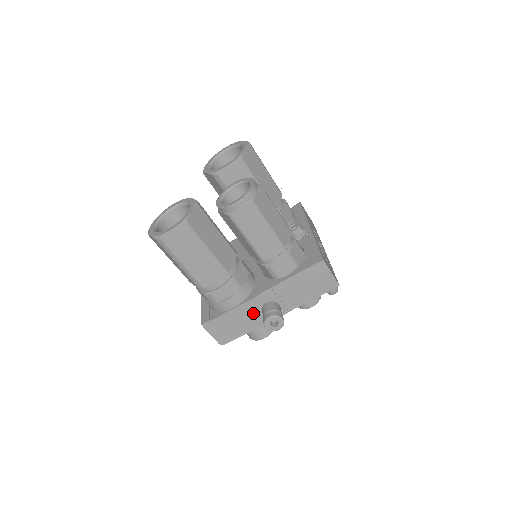
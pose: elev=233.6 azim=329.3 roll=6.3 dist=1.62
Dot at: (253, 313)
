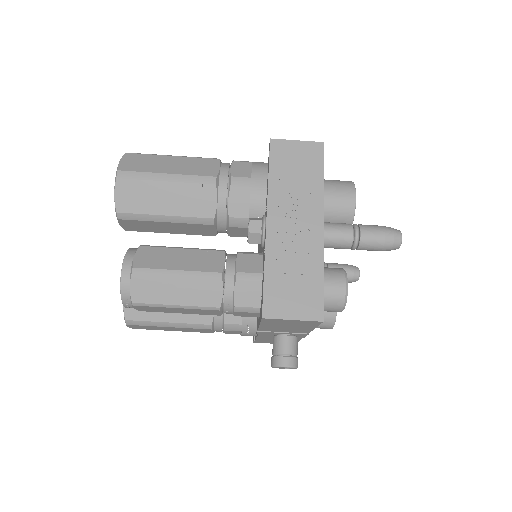
Dot at: occluded
